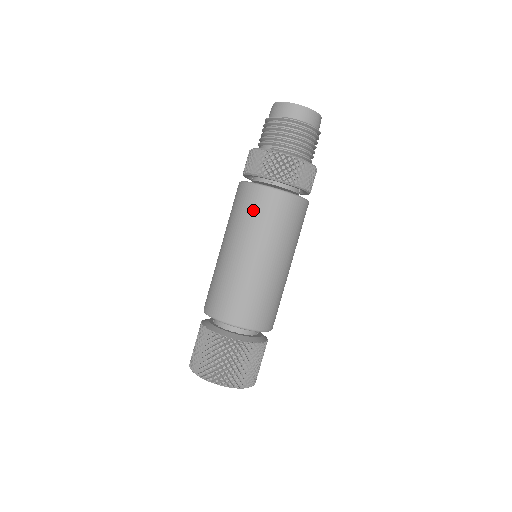
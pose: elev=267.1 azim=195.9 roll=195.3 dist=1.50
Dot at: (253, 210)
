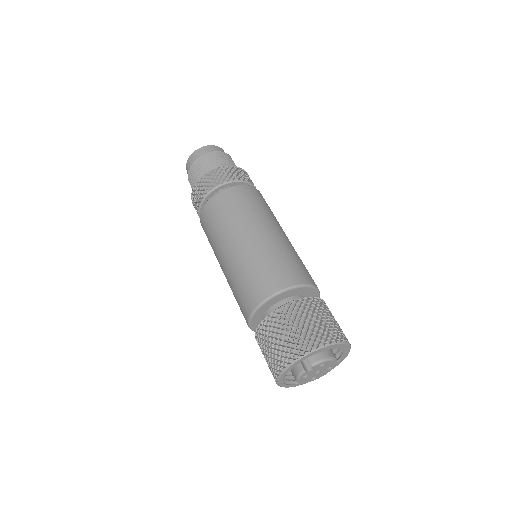
Dot at: (217, 216)
